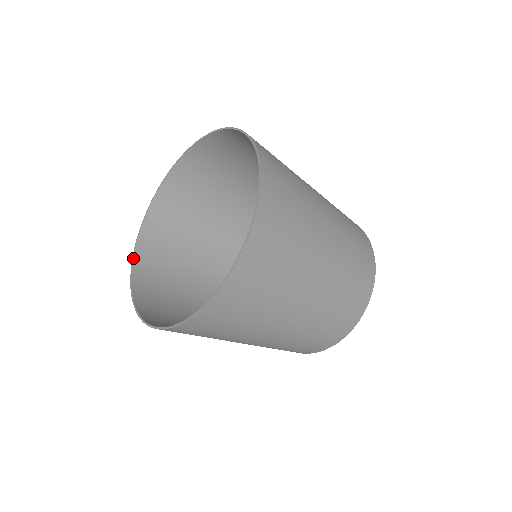
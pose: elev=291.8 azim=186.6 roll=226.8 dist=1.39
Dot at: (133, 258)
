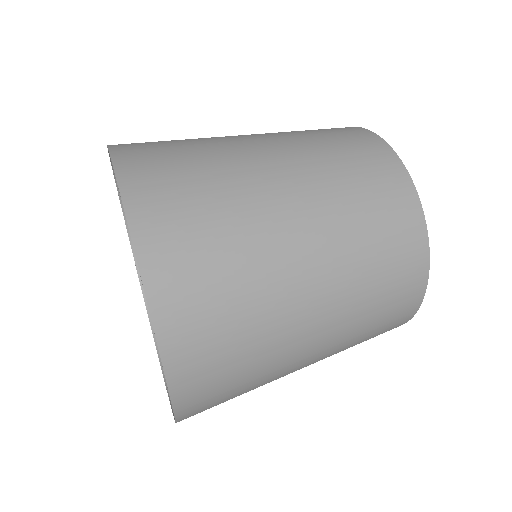
Dot at: (152, 333)
